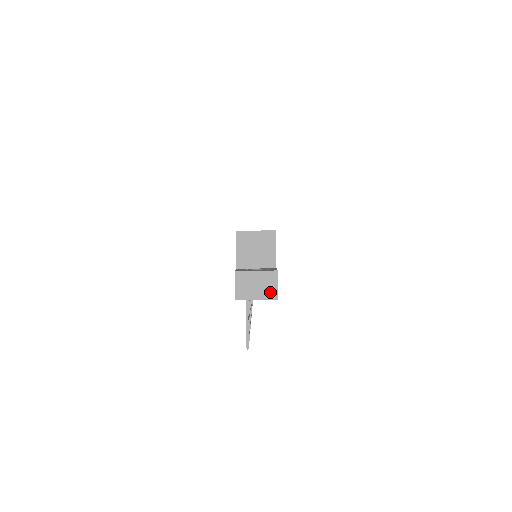
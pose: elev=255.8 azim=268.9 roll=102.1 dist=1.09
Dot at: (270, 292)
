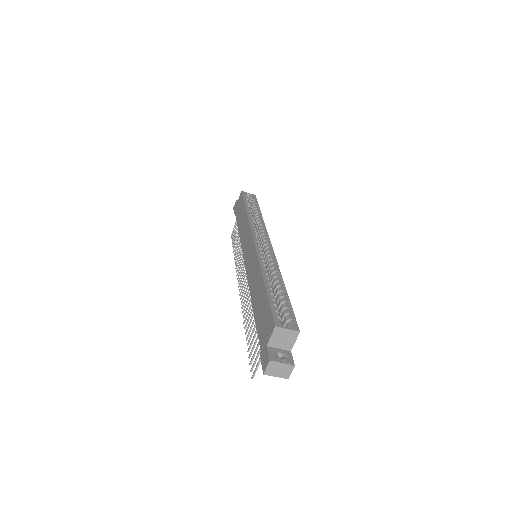
Dot at: (285, 375)
